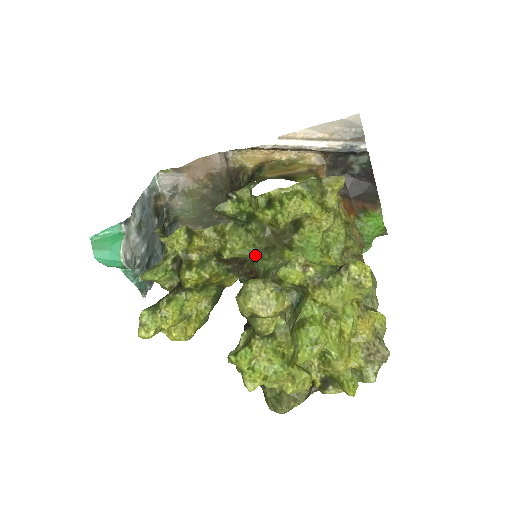
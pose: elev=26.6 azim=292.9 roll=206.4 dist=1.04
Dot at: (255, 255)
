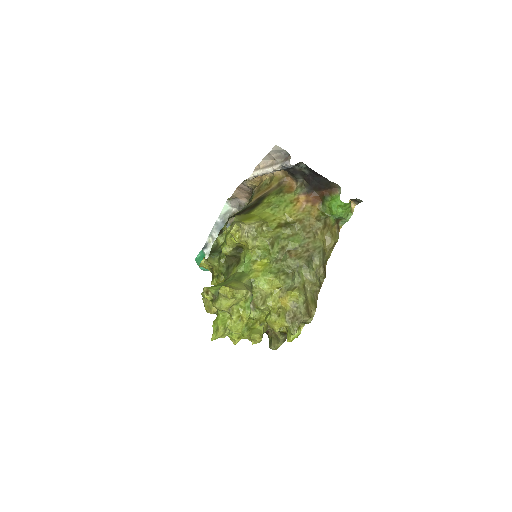
Dot at: (223, 272)
